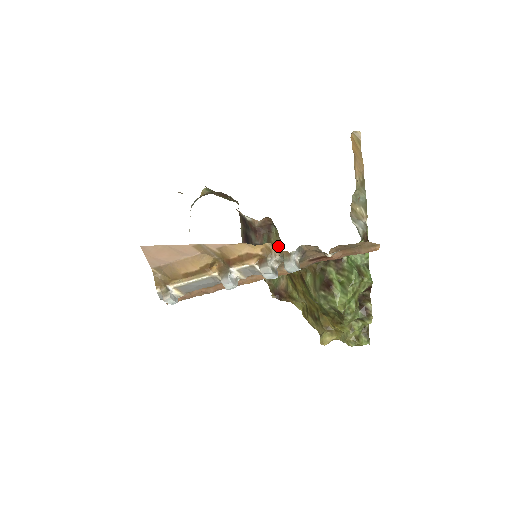
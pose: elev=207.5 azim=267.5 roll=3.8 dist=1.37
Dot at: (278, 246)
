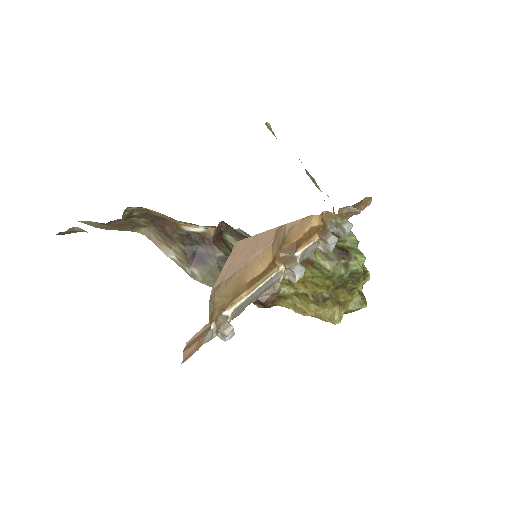
Dot at: occluded
